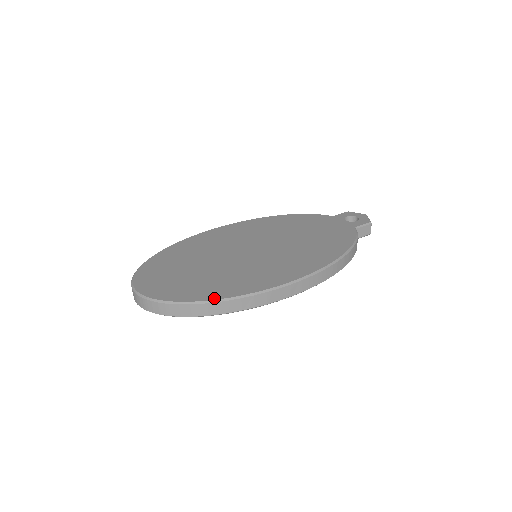
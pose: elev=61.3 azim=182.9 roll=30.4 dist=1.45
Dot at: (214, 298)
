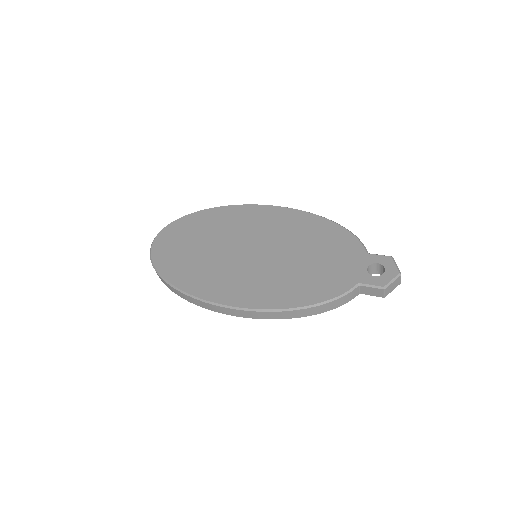
Dot at: (171, 281)
